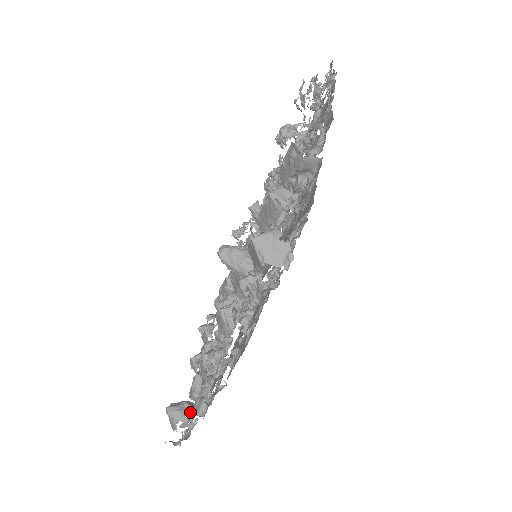
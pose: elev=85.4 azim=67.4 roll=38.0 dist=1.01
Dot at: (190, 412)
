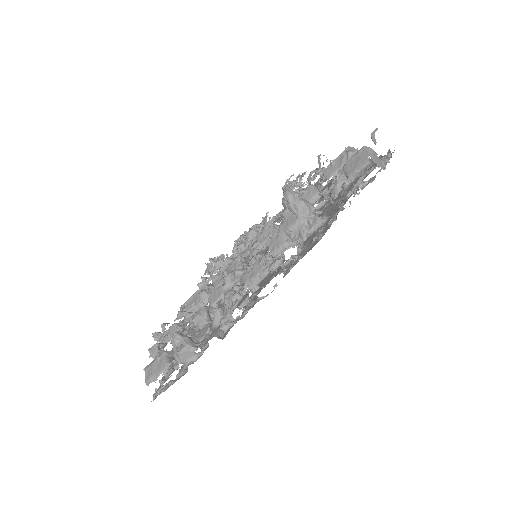
Dot at: (197, 343)
